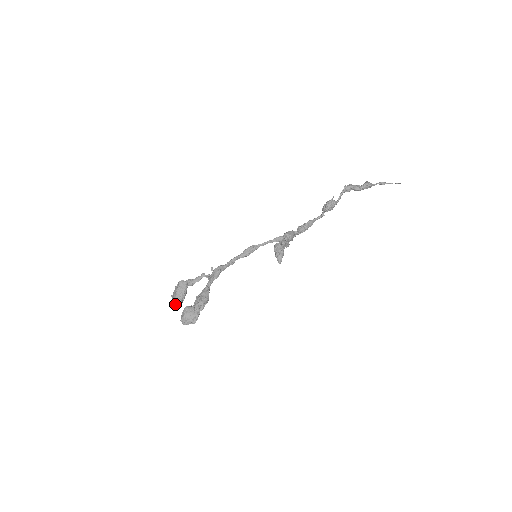
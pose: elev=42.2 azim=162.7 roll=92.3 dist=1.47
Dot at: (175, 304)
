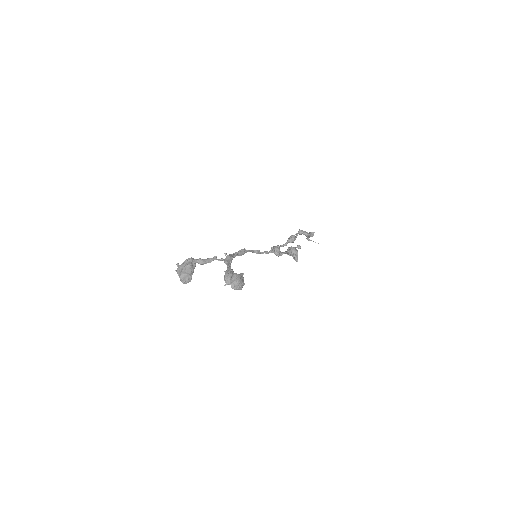
Dot at: (187, 277)
